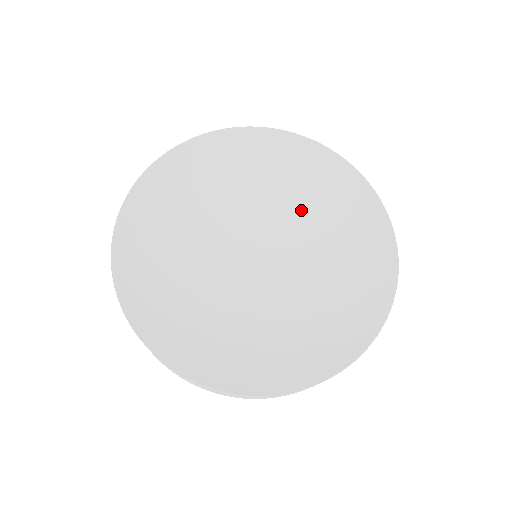
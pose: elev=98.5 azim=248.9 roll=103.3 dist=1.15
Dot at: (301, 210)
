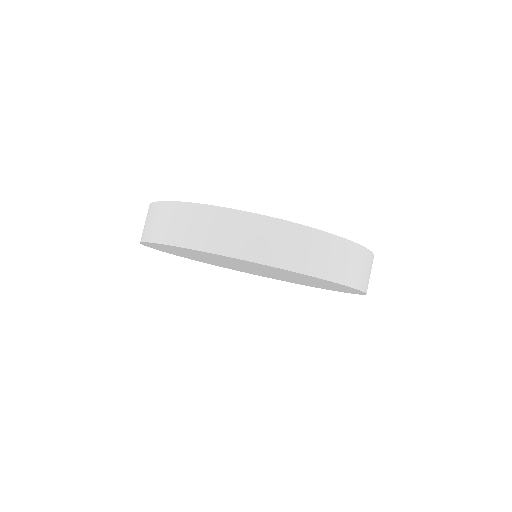
Dot at: occluded
